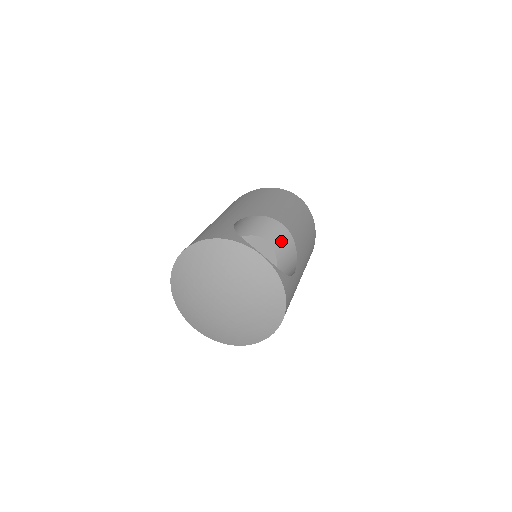
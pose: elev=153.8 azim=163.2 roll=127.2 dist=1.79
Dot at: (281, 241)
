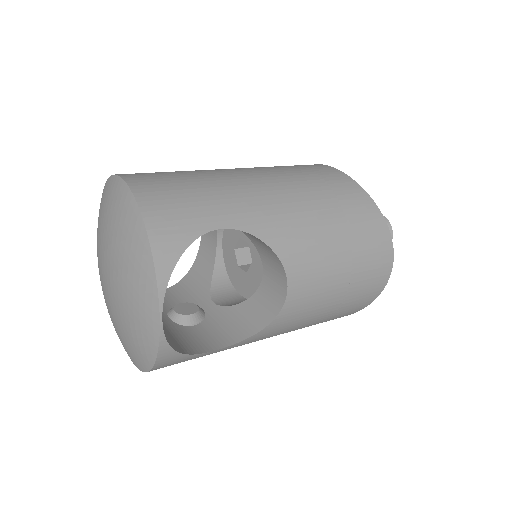
Dot at: (269, 296)
